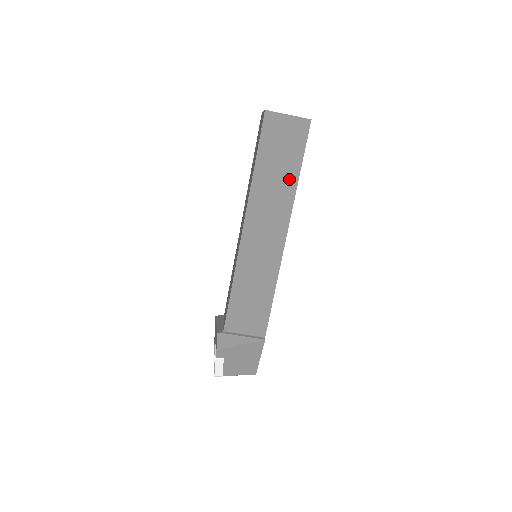
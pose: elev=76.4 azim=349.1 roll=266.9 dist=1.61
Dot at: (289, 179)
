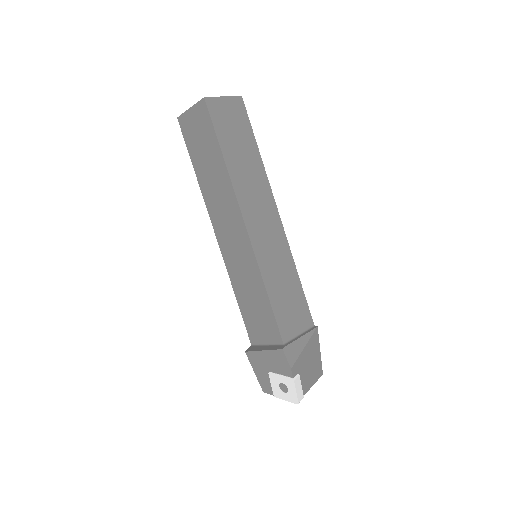
Dot at: (254, 158)
